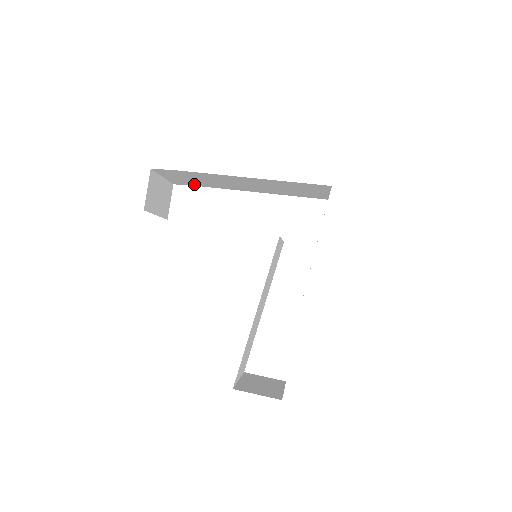
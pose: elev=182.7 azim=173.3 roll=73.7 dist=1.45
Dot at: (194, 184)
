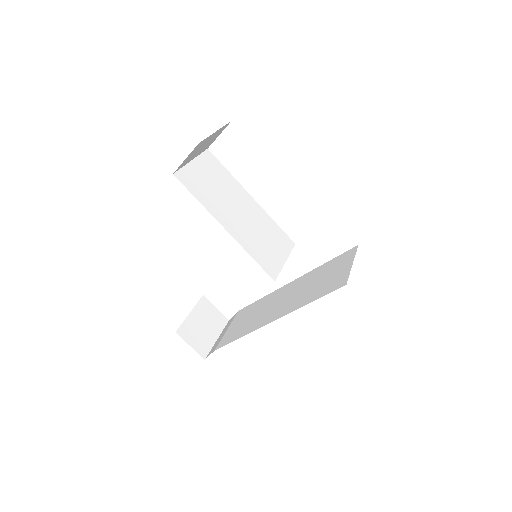
Dot at: occluded
